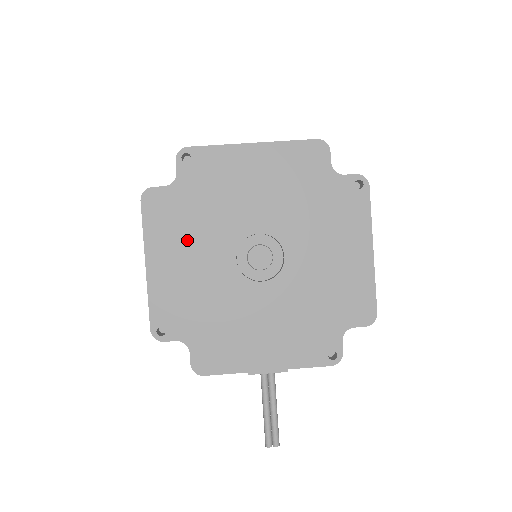
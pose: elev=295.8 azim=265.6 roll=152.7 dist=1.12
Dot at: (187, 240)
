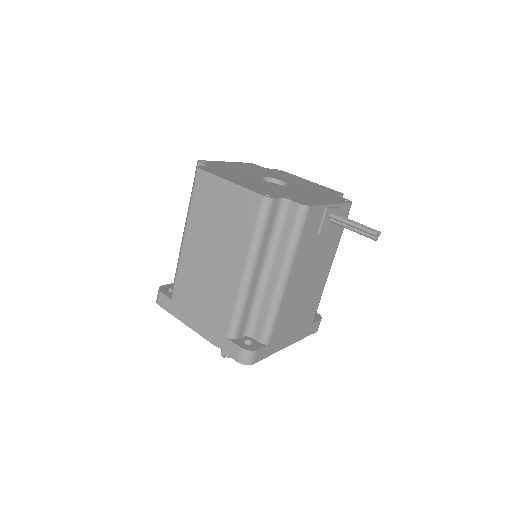
Dot at: (237, 177)
